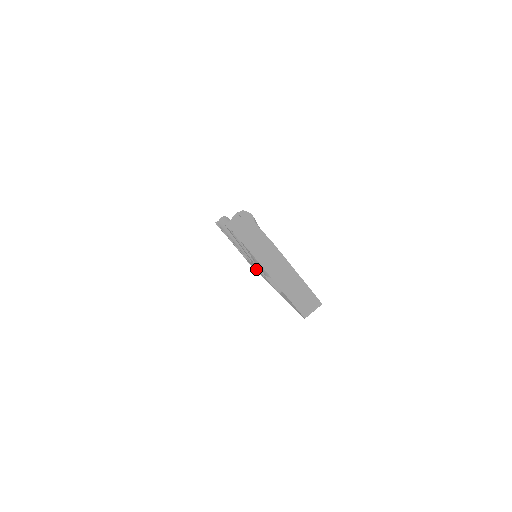
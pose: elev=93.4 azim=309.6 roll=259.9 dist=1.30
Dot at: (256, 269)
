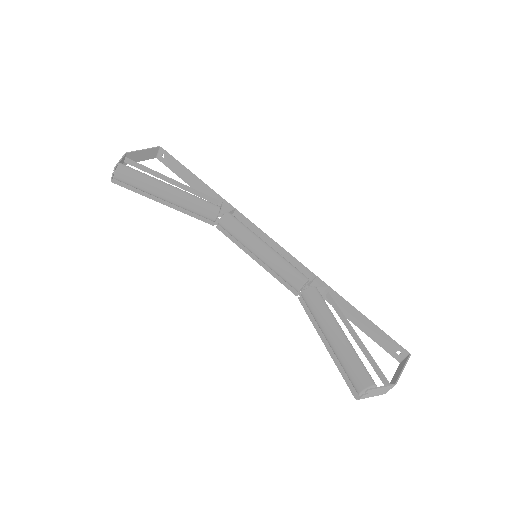
Dot at: (268, 269)
